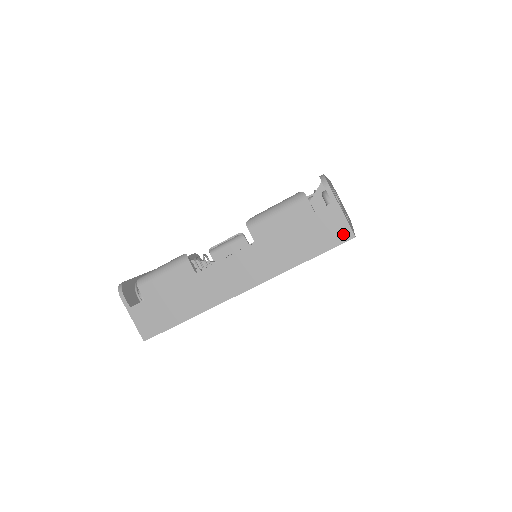
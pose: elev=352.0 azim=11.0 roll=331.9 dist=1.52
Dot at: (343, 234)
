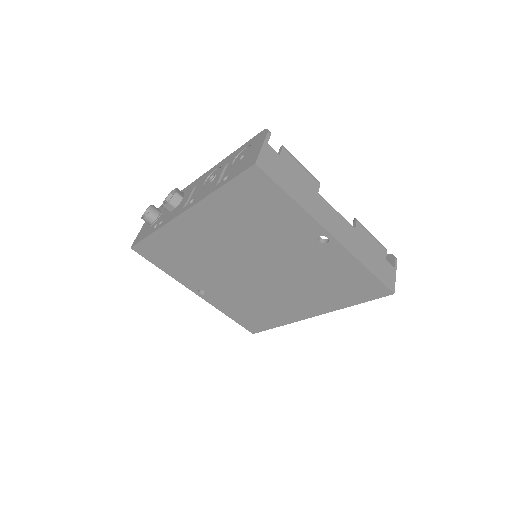
Dot at: (391, 285)
